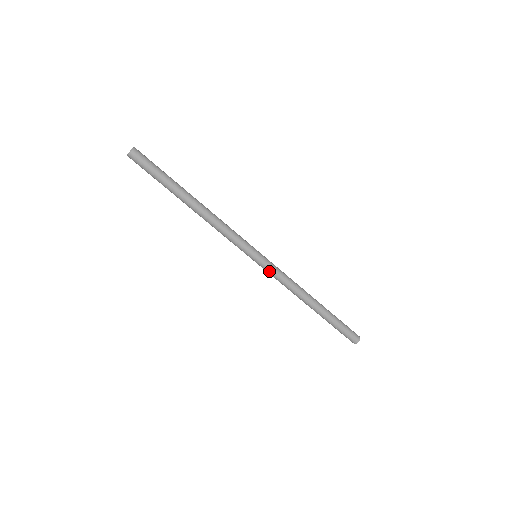
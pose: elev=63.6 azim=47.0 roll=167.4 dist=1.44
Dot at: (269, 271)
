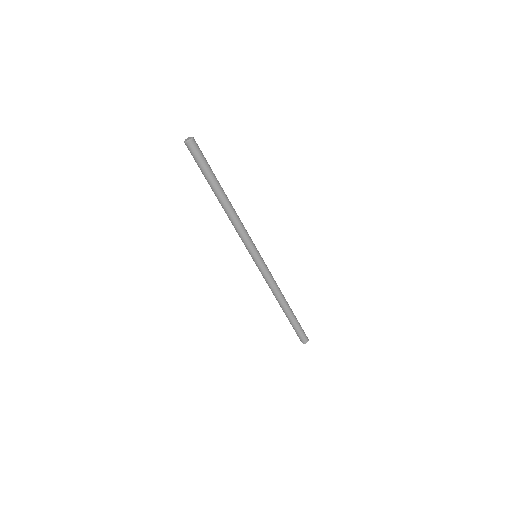
Dot at: (262, 271)
